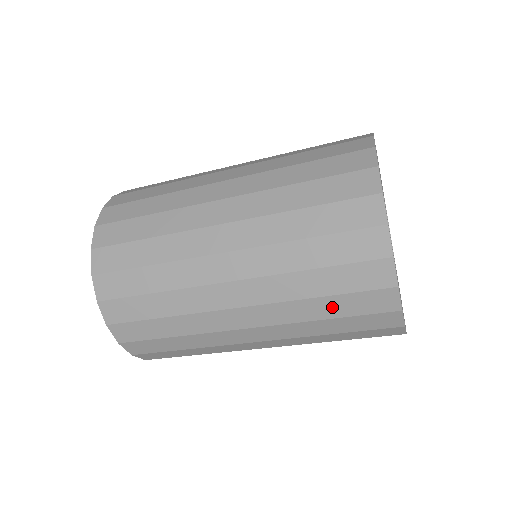
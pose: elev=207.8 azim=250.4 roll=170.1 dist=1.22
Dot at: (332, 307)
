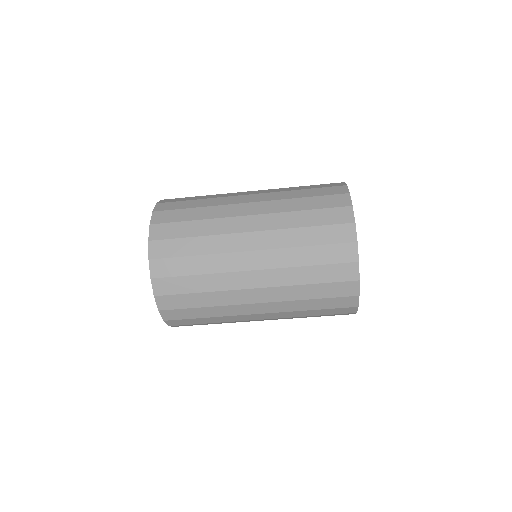
Dot at: (316, 274)
